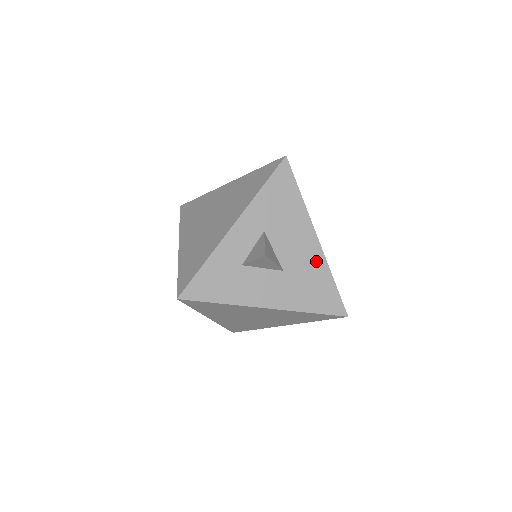
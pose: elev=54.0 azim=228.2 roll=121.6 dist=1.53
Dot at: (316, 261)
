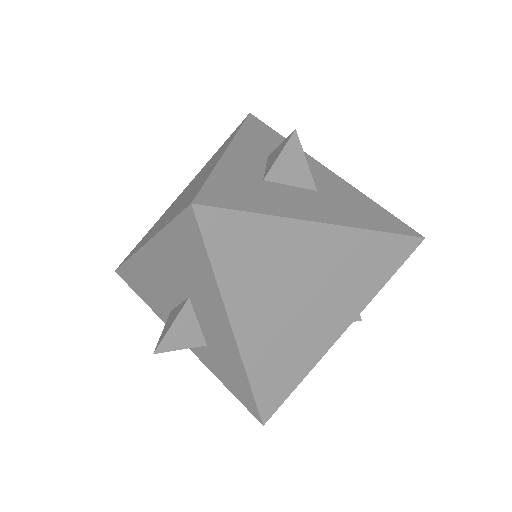
Dot at: (345, 187)
